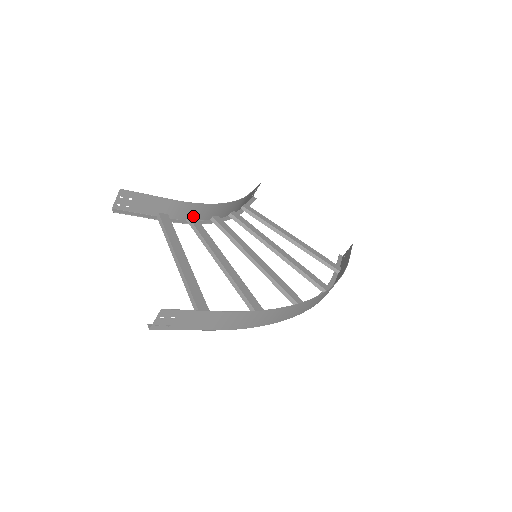
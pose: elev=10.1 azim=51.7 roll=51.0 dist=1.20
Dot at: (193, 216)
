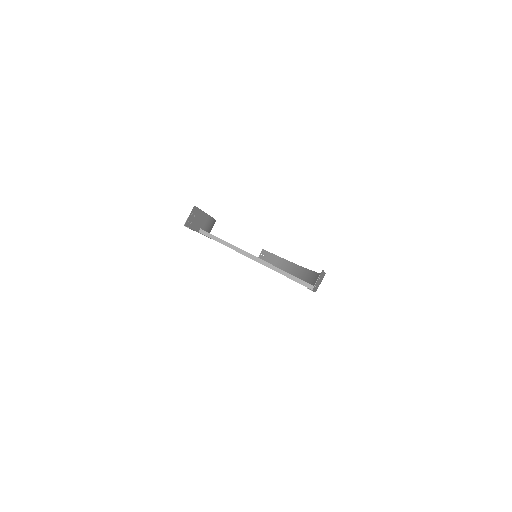
Dot at: (208, 232)
